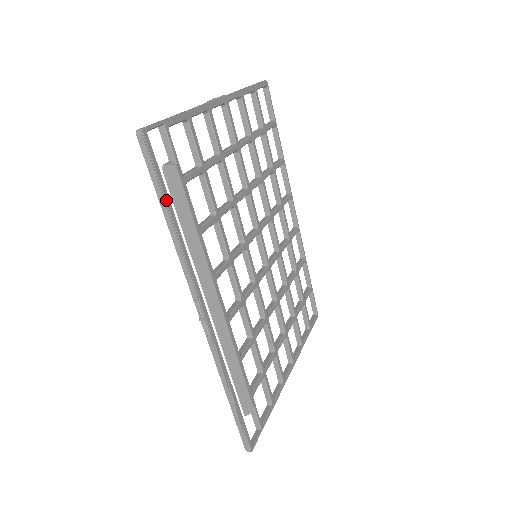
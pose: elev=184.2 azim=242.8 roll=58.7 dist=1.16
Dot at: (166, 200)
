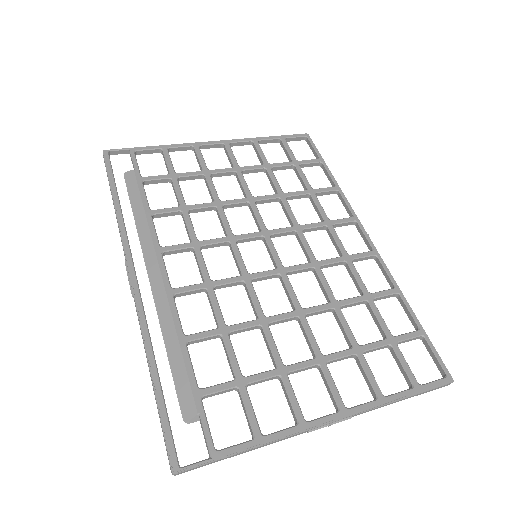
Dot at: (111, 186)
